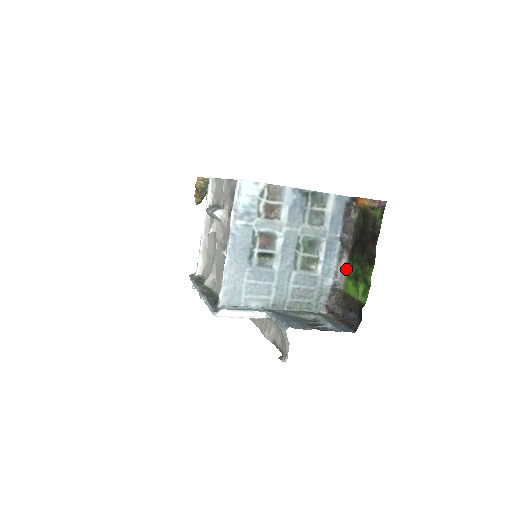
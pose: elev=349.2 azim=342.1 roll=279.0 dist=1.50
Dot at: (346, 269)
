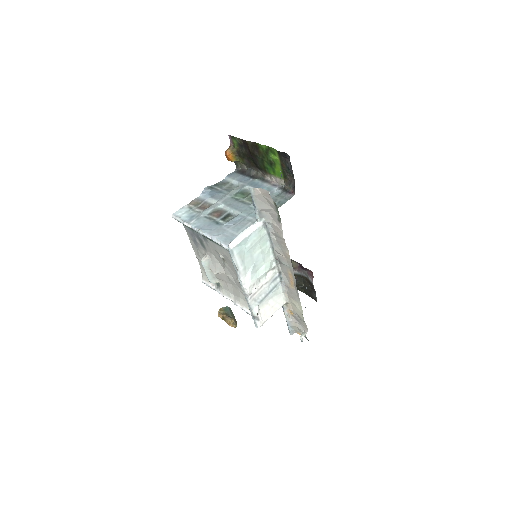
Dot at: (272, 177)
